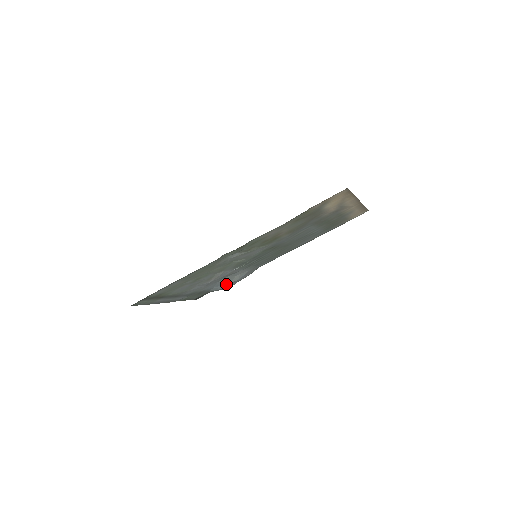
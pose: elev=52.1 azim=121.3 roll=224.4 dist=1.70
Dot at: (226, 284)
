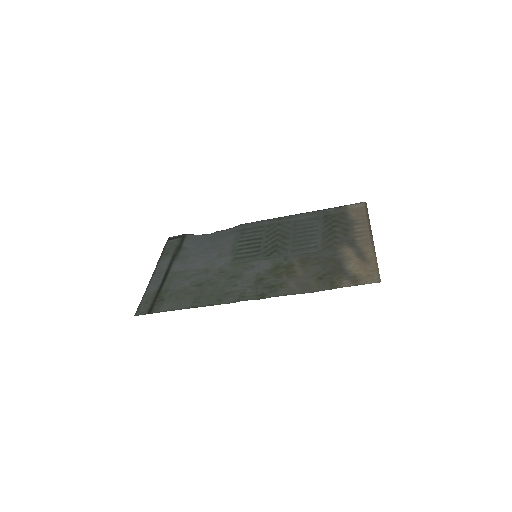
Dot at: (207, 240)
